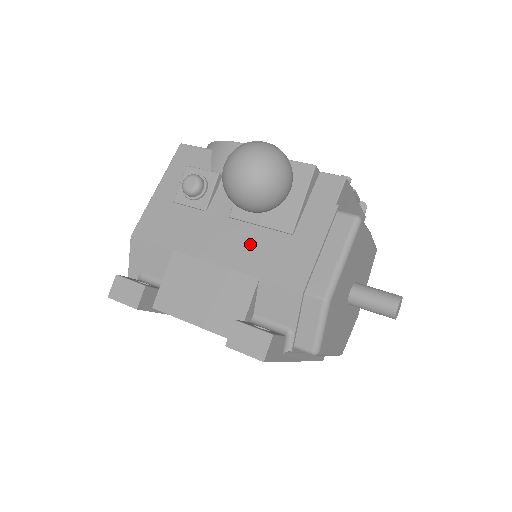
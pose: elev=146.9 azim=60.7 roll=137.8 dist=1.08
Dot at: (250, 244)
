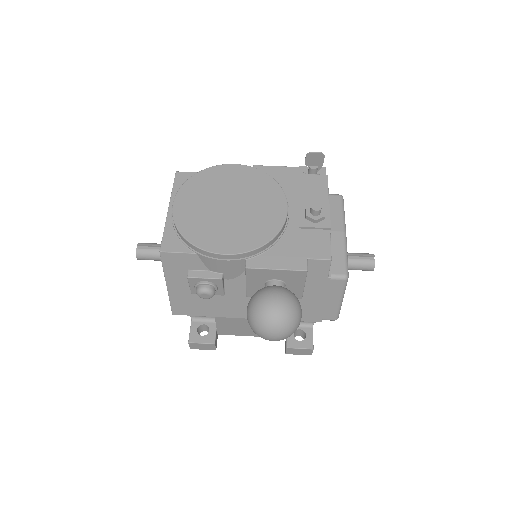
Dot at: occluded
